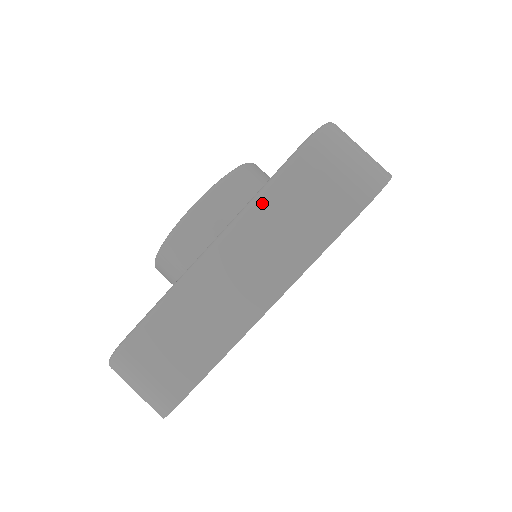
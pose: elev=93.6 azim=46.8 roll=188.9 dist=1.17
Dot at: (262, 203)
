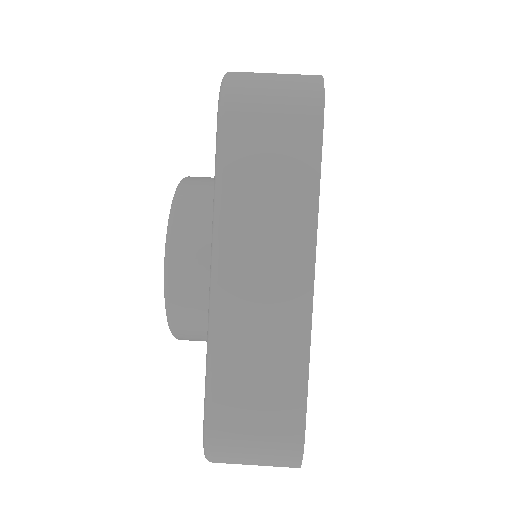
Dot at: (226, 192)
